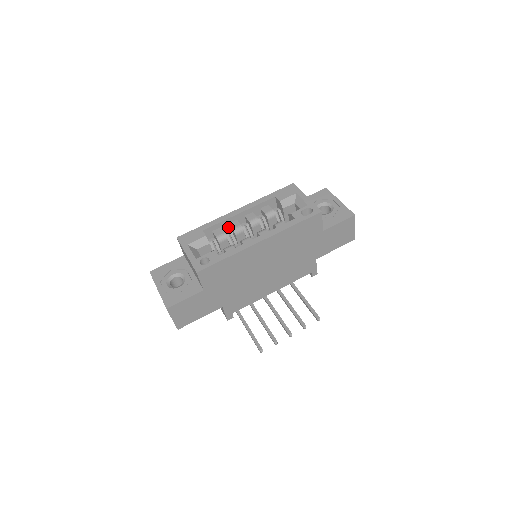
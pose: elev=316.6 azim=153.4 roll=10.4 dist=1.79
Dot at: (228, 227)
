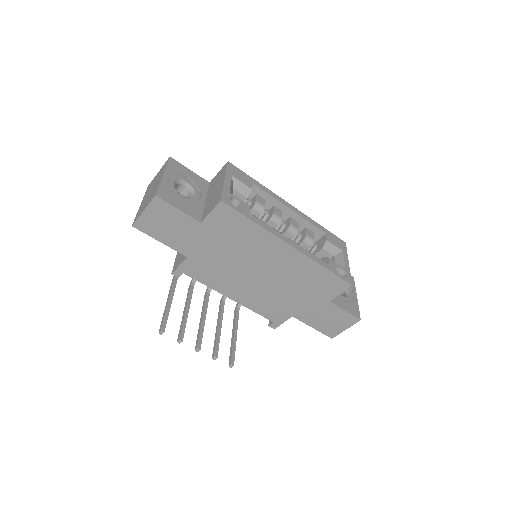
Dot at: (269, 208)
